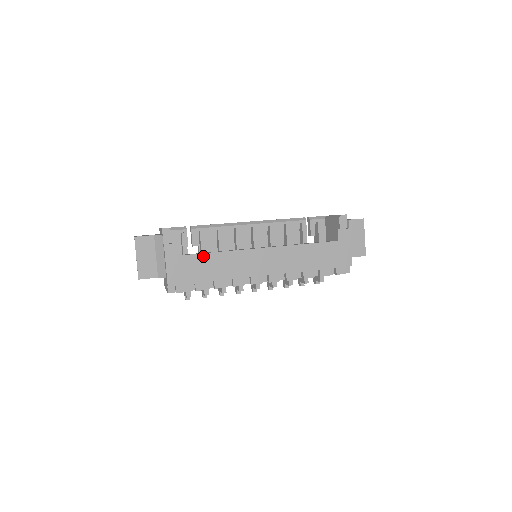
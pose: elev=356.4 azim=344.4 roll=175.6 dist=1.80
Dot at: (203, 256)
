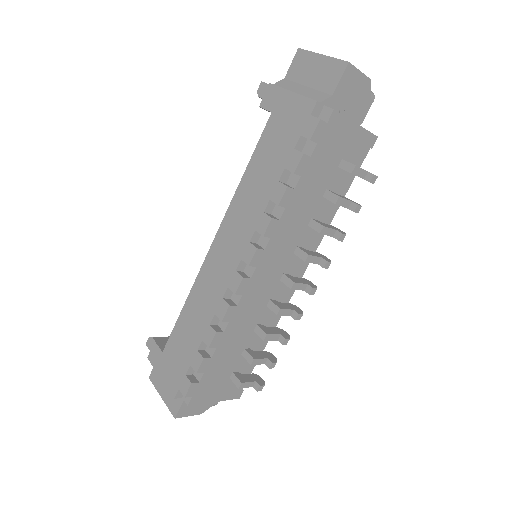
Dot at: (177, 327)
